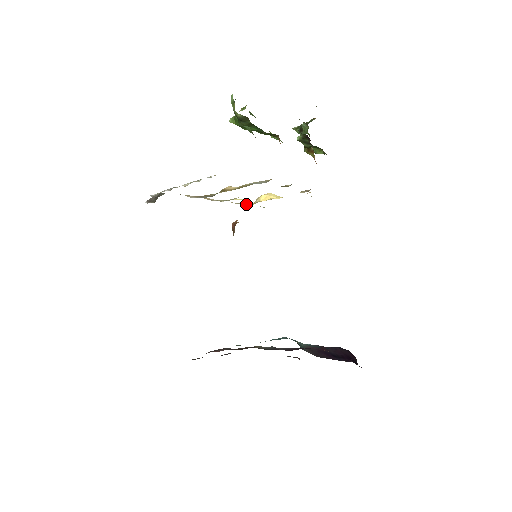
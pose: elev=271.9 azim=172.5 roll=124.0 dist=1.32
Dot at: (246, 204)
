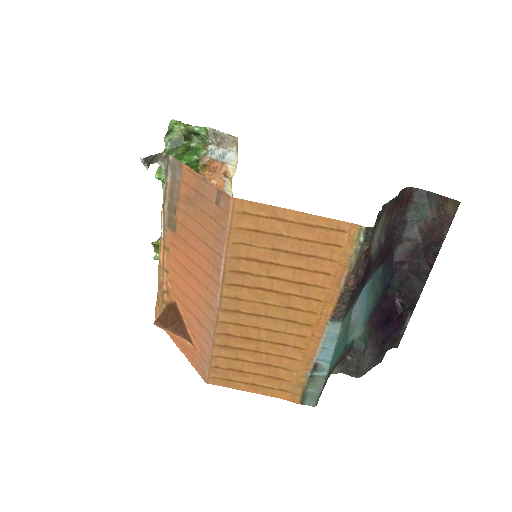
Dot at: occluded
